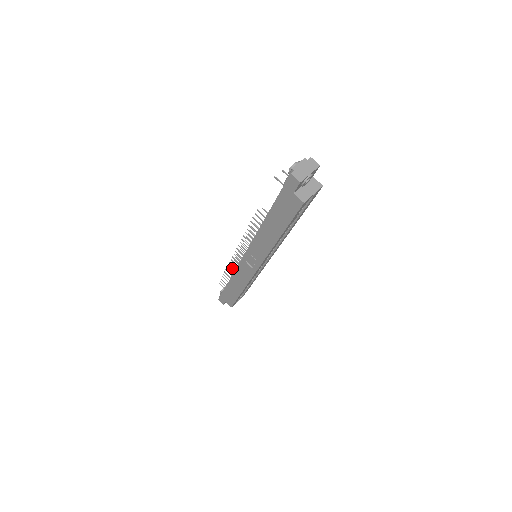
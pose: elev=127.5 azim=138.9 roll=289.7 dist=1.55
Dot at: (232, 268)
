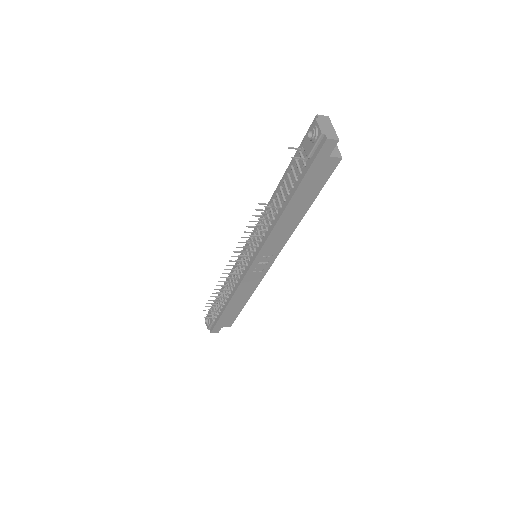
Dot at: (225, 290)
